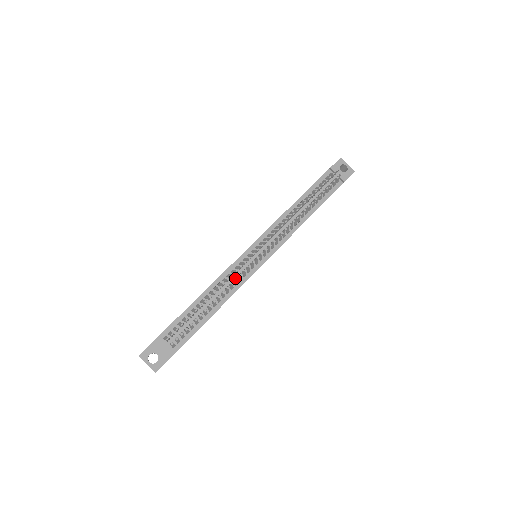
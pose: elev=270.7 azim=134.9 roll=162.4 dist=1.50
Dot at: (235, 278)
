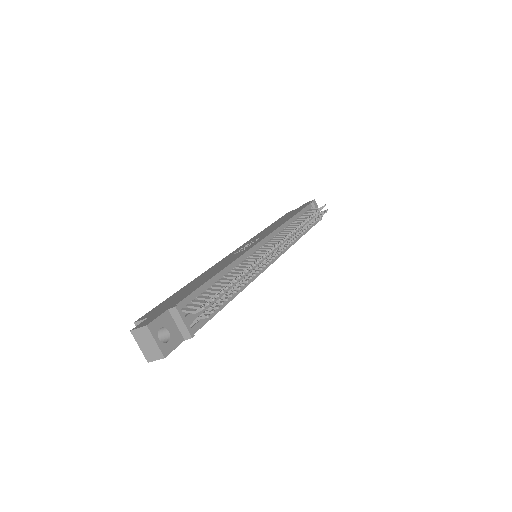
Dot at: (258, 265)
